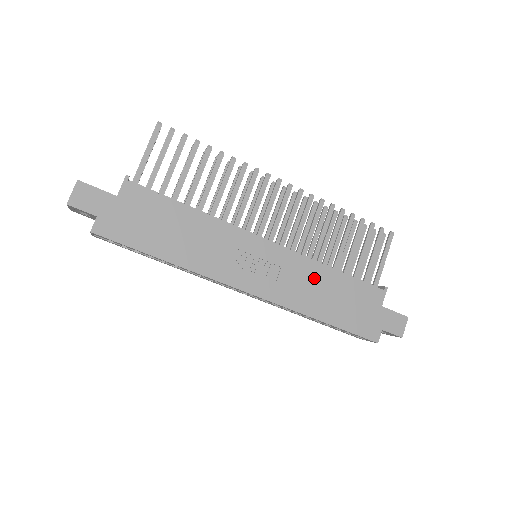
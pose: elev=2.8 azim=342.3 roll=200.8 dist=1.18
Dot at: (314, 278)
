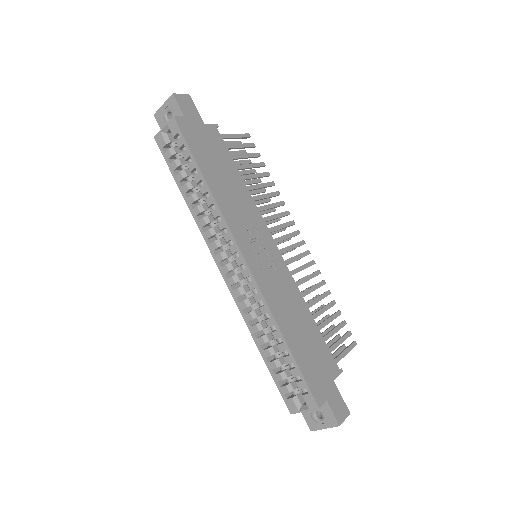
Dot at: (295, 303)
